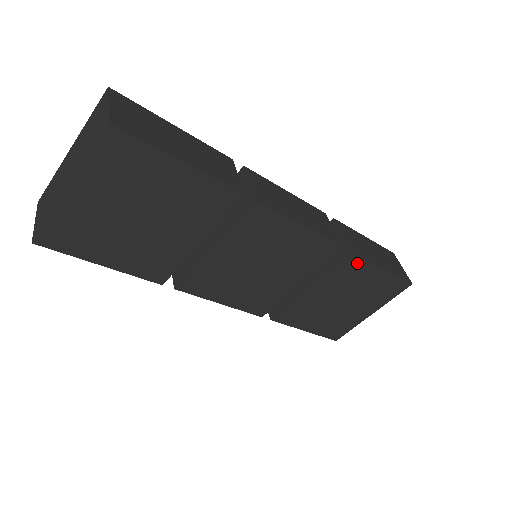
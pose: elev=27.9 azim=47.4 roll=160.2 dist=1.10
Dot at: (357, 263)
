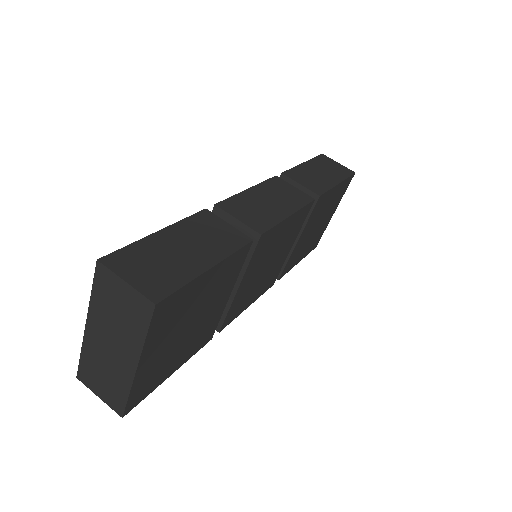
Dot at: (324, 198)
